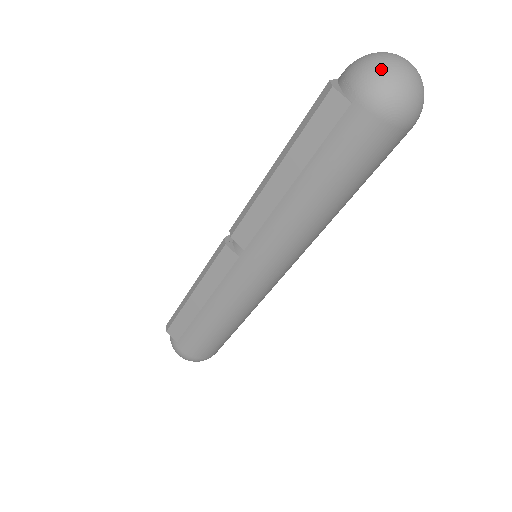
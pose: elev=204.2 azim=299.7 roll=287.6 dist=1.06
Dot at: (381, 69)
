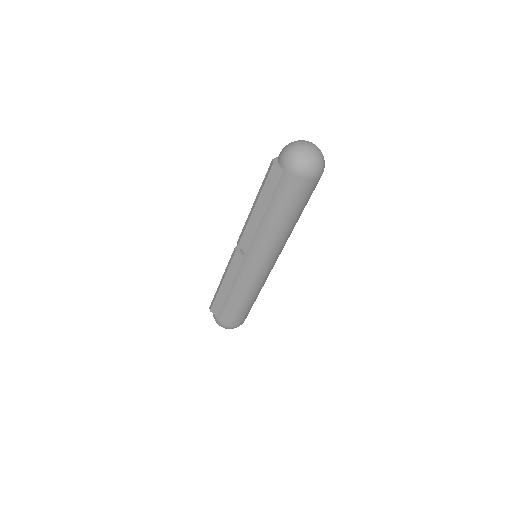
Dot at: (295, 152)
